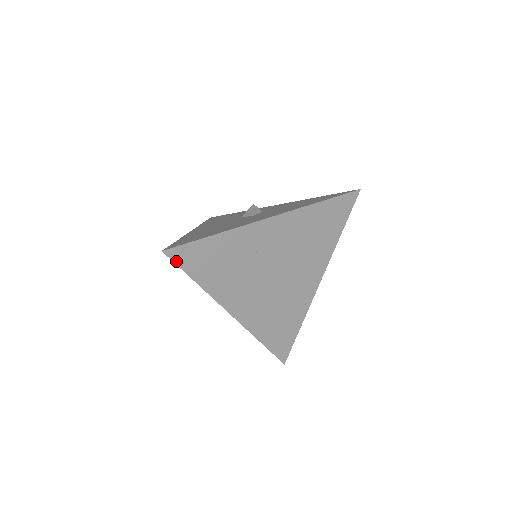
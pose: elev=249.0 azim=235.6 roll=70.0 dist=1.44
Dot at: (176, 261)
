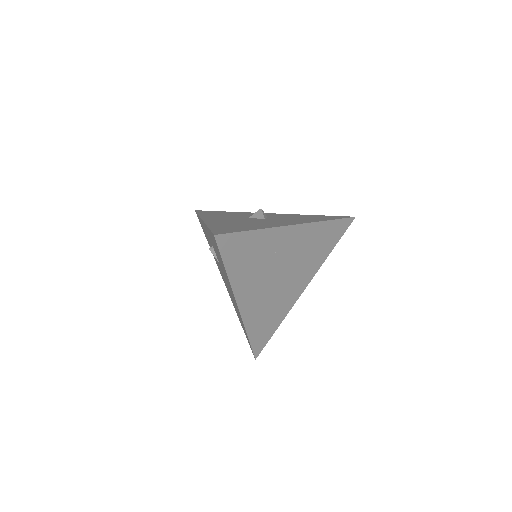
Dot at: (220, 247)
